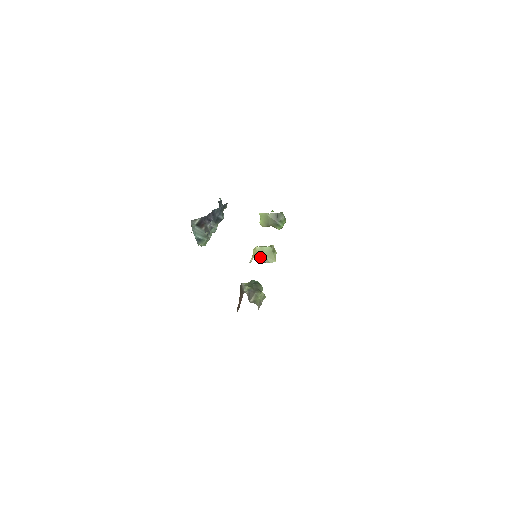
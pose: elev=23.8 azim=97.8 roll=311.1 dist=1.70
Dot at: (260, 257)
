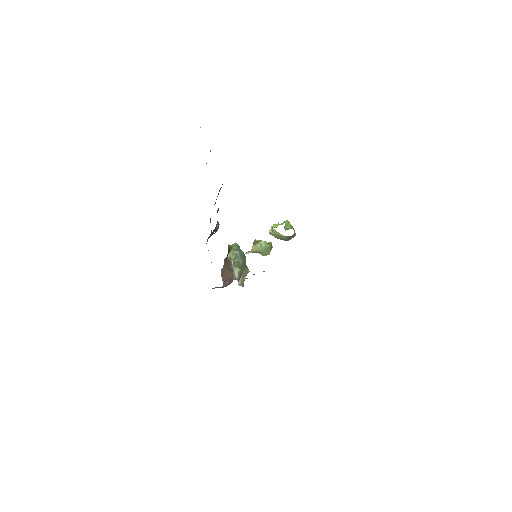
Dot at: (258, 252)
